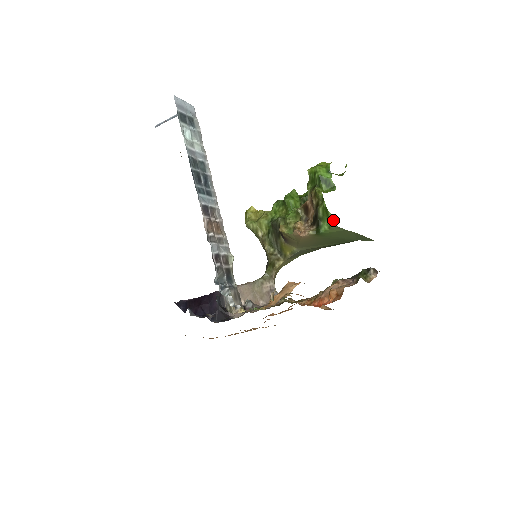
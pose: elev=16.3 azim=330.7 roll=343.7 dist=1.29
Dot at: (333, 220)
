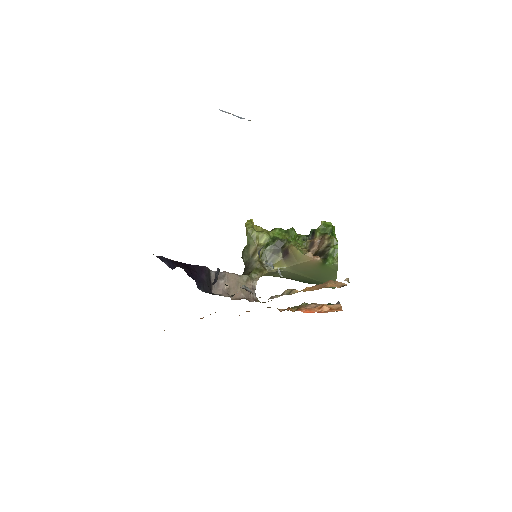
Dot at: (336, 260)
